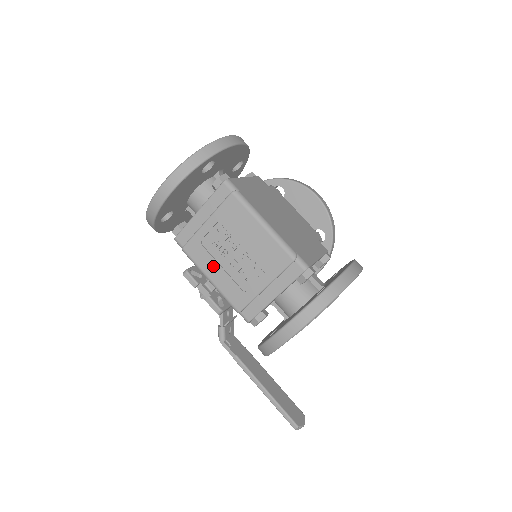
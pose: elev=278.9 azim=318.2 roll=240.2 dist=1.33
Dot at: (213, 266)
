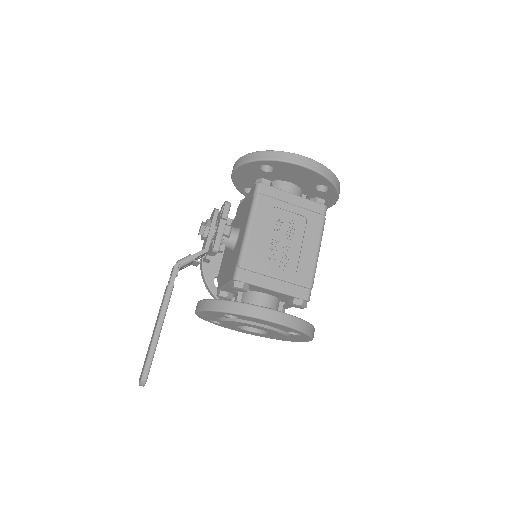
Dot at: (263, 226)
